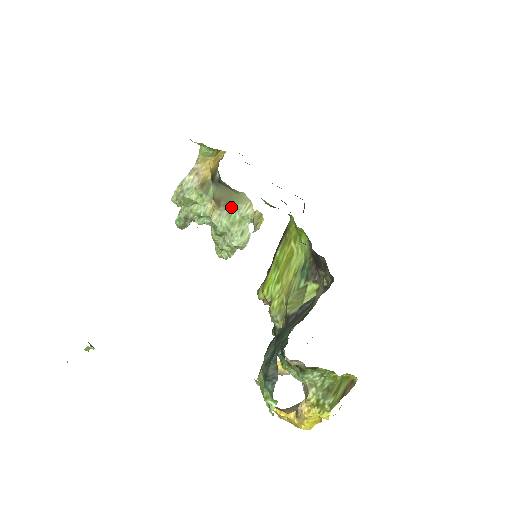
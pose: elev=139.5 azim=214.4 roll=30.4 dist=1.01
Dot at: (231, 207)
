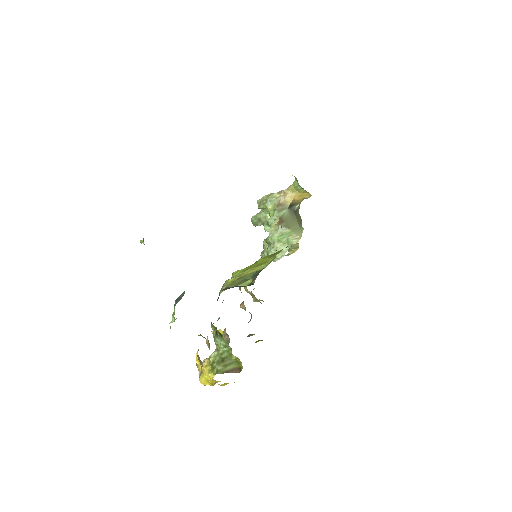
Dot at: (287, 231)
